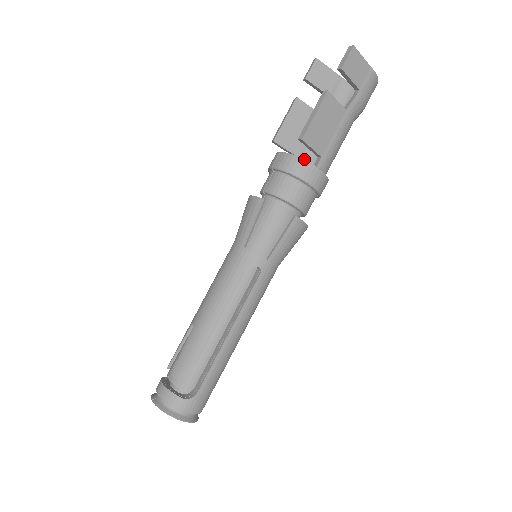
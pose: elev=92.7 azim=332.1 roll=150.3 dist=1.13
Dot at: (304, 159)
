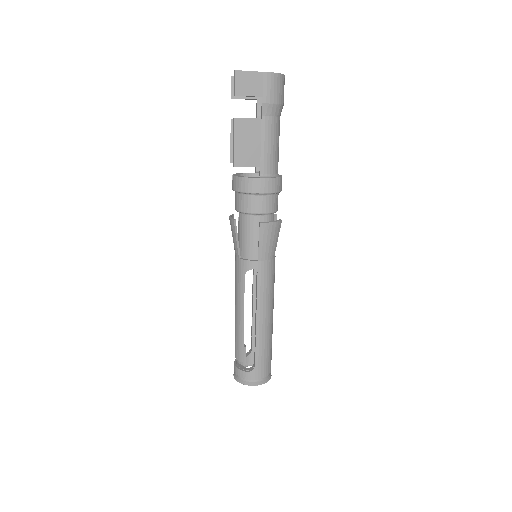
Dot at: occluded
